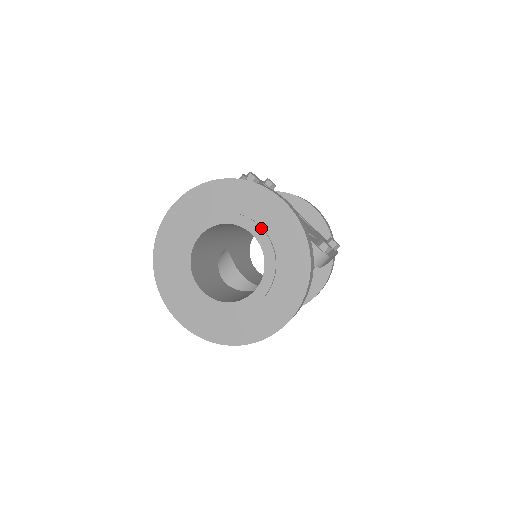
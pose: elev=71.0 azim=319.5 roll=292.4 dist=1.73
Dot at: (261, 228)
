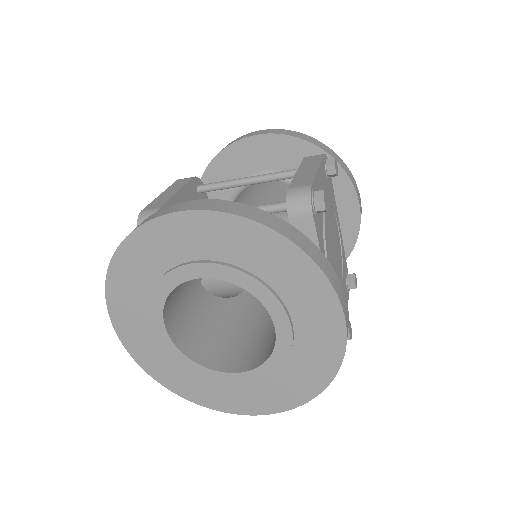
Dot at: (291, 328)
